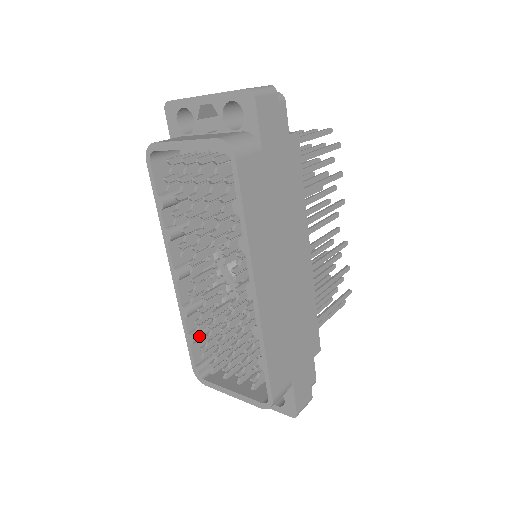
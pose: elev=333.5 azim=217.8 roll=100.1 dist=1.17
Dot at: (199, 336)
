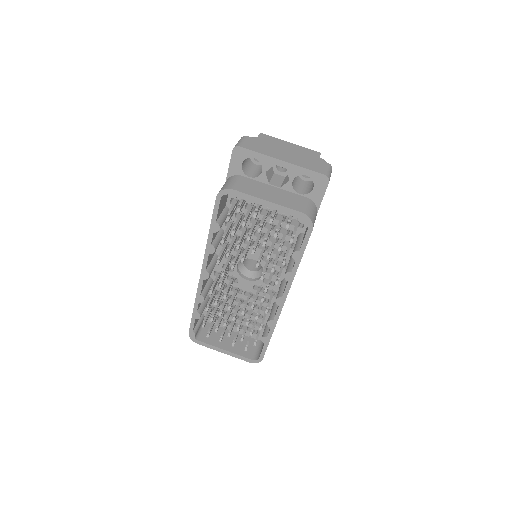
Dot at: occluded
